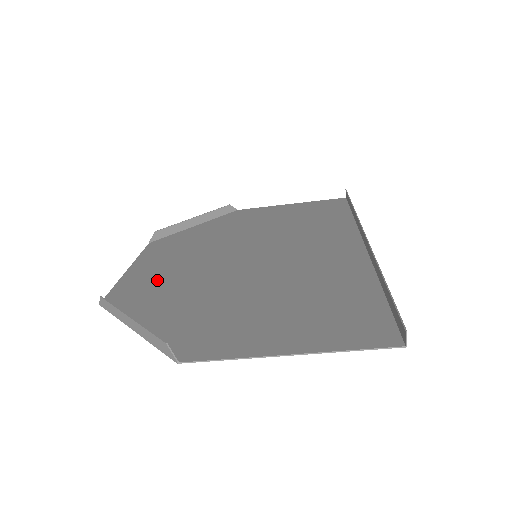
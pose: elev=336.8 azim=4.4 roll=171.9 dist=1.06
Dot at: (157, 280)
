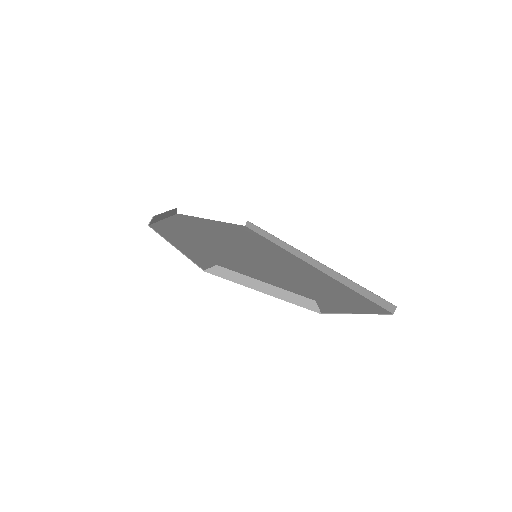
Dot at: (217, 260)
